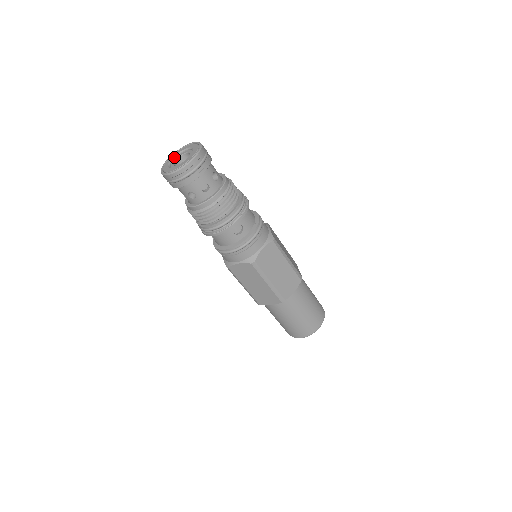
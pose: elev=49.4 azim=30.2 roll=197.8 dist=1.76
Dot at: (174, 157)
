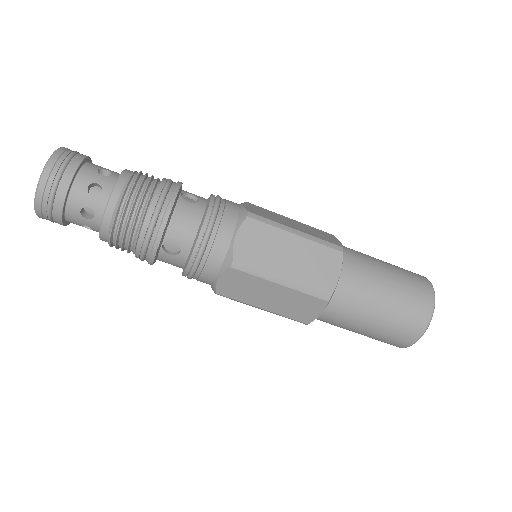
Dot at: occluded
